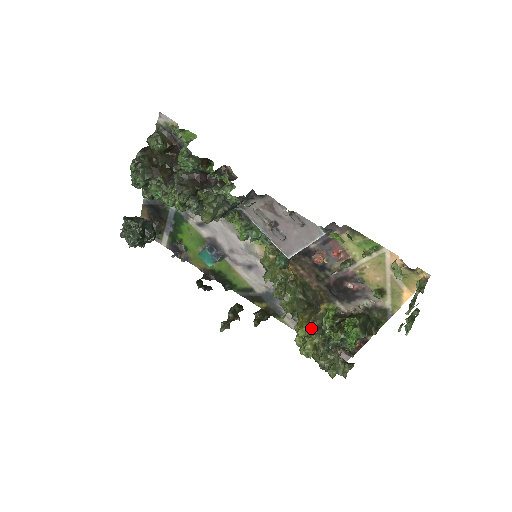
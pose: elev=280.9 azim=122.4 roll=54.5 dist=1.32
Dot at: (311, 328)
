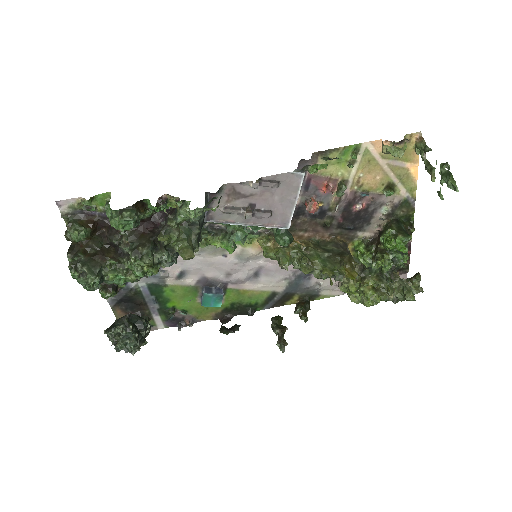
Dot at: (356, 277)
